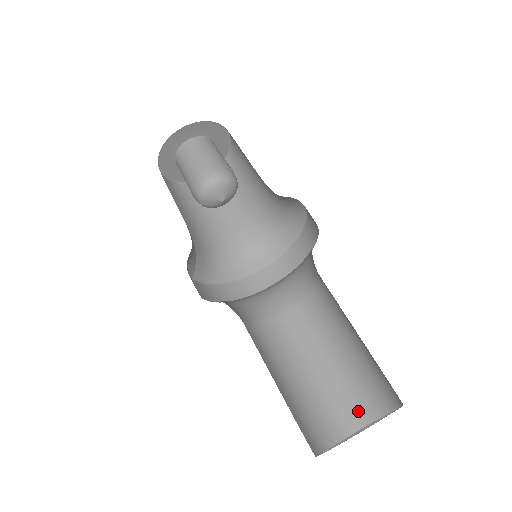
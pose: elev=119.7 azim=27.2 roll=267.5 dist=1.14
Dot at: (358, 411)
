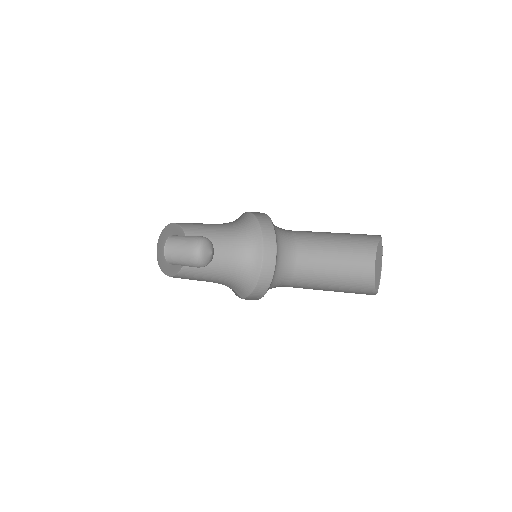
Dot at: (371, 263)
